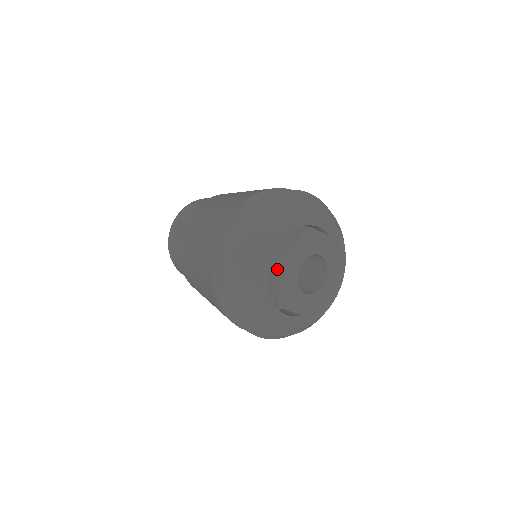
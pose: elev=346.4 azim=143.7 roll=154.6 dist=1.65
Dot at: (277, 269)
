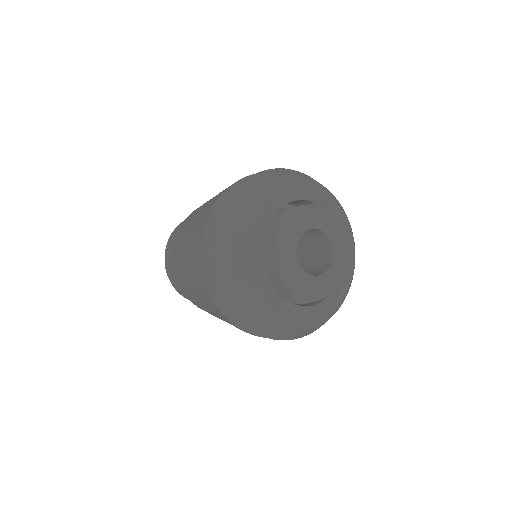
Dot at: (274, 272)
